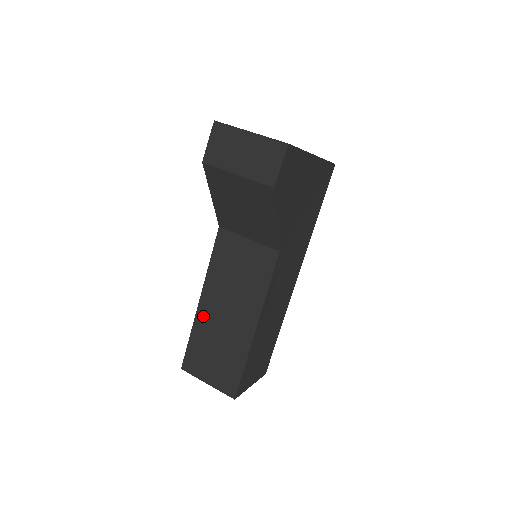
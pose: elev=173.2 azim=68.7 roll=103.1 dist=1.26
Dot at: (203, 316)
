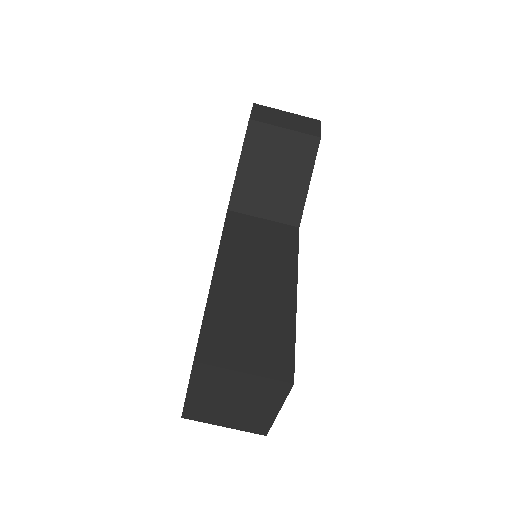
Dot at: (222, 288)
